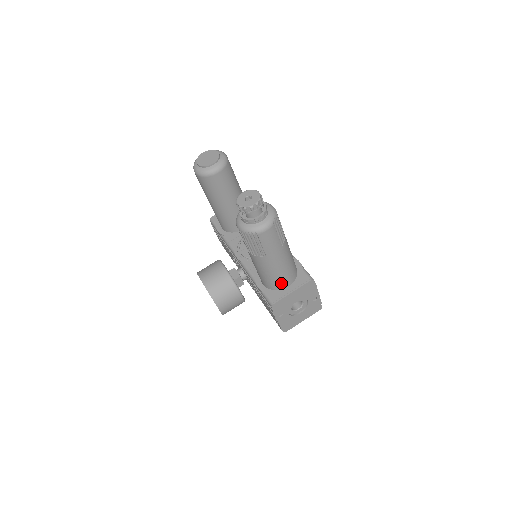
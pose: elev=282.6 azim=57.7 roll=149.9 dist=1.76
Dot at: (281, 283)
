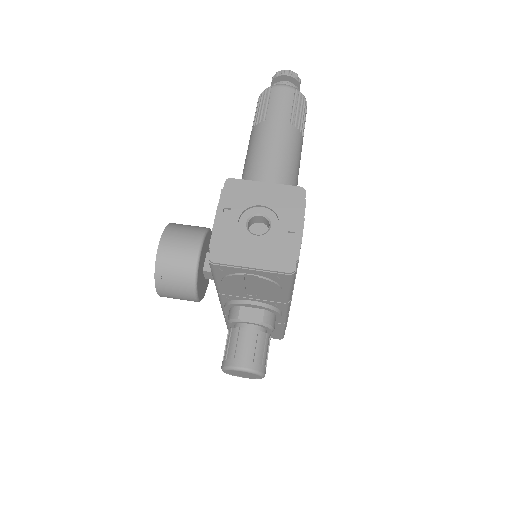
Dot at: (260, 175)
